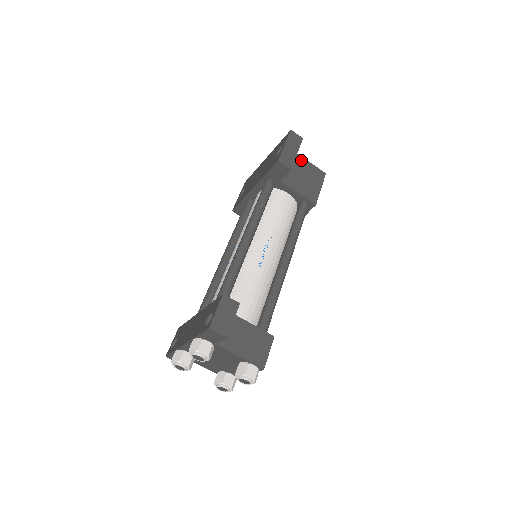
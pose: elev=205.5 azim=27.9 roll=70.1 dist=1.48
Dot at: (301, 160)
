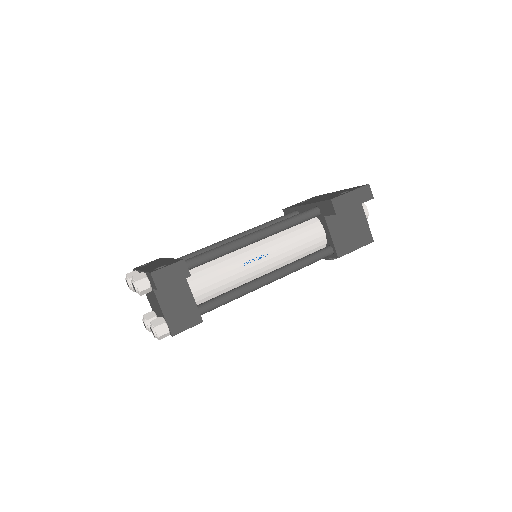
Dot at: (361, 214)
